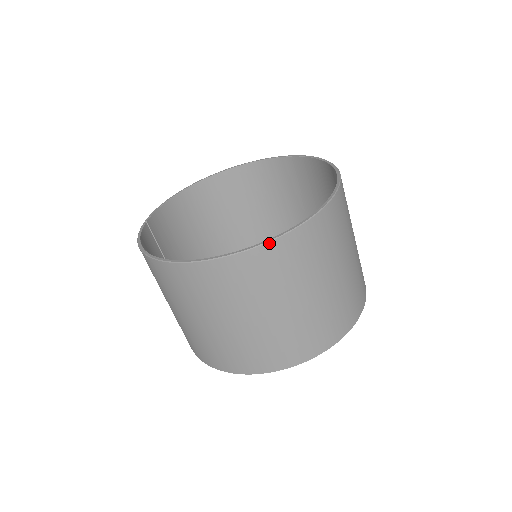
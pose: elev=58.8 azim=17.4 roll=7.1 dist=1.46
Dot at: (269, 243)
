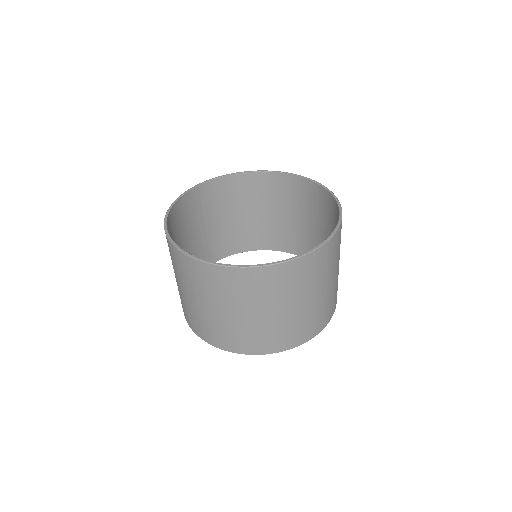
Dot at: (219, 266)
